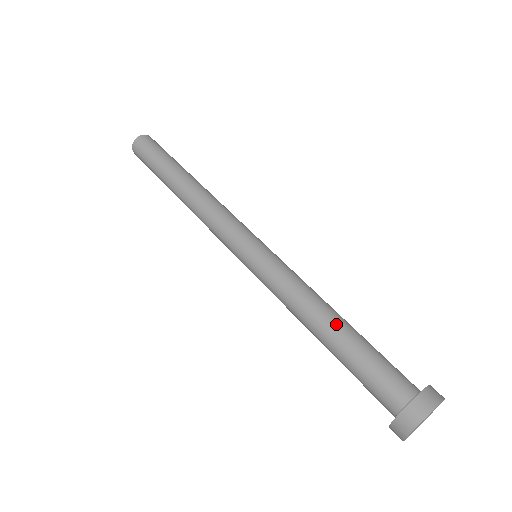
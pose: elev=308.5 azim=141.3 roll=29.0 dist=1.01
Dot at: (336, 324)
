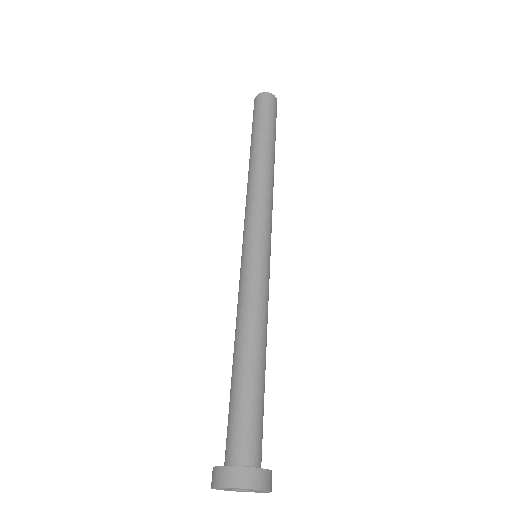
Dot at: (241, 359)
